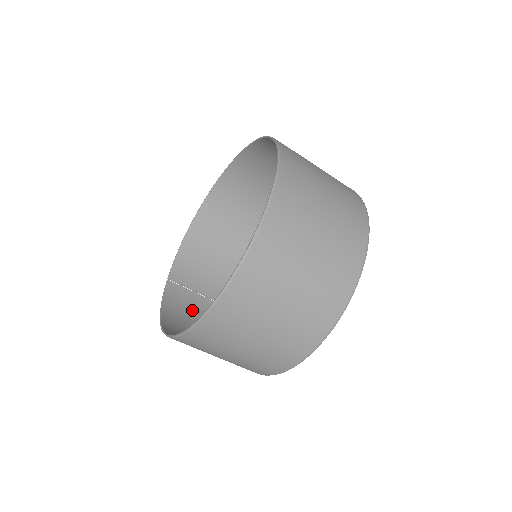
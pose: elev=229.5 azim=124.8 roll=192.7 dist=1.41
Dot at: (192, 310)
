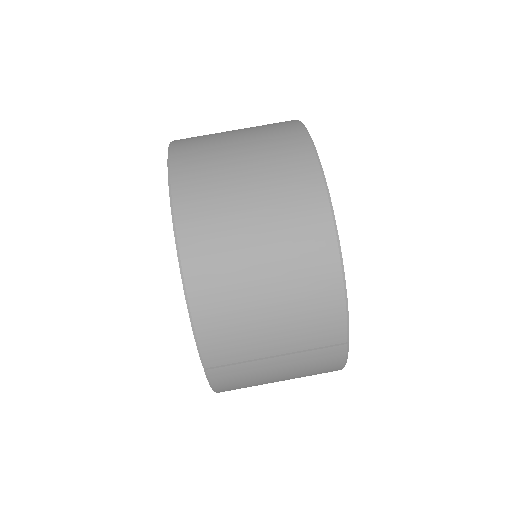
Dot at: (250, 329)
